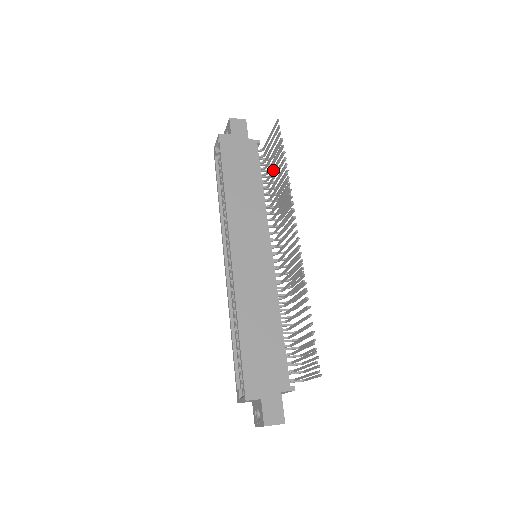
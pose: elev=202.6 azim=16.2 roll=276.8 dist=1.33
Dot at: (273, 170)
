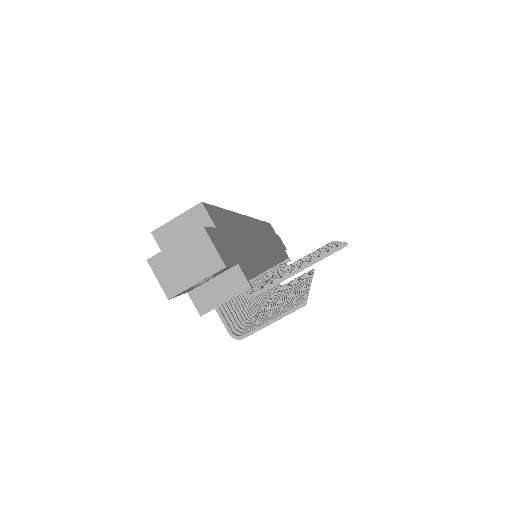
Dot at: occluded
